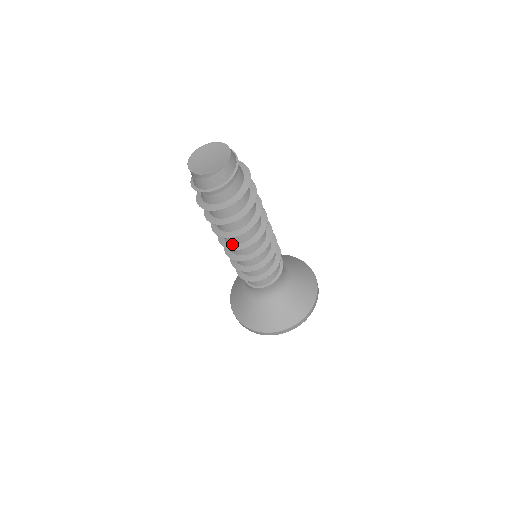
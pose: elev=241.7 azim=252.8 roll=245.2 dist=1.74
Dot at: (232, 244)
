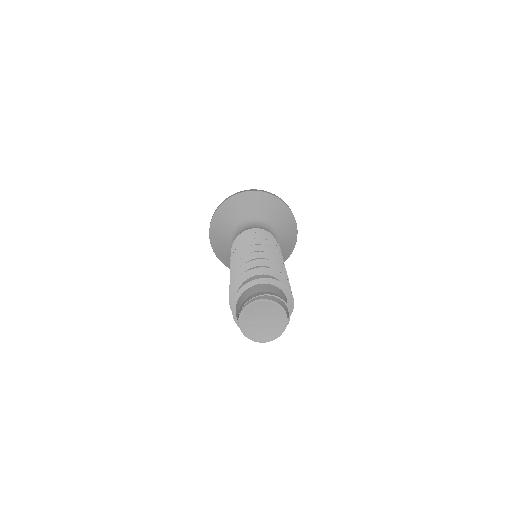
Dot at: occluded
